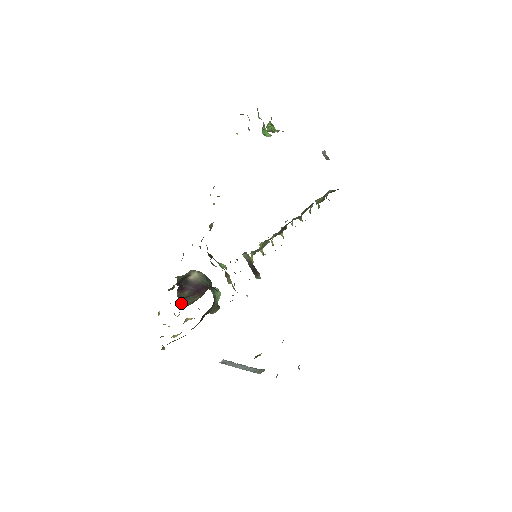
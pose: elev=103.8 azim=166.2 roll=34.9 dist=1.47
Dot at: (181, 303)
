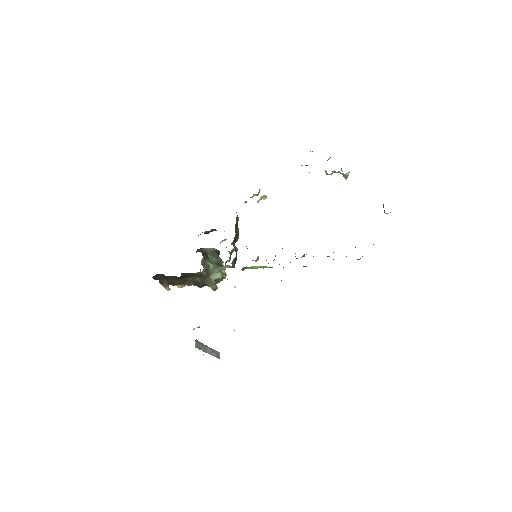
Dot at: occluded
